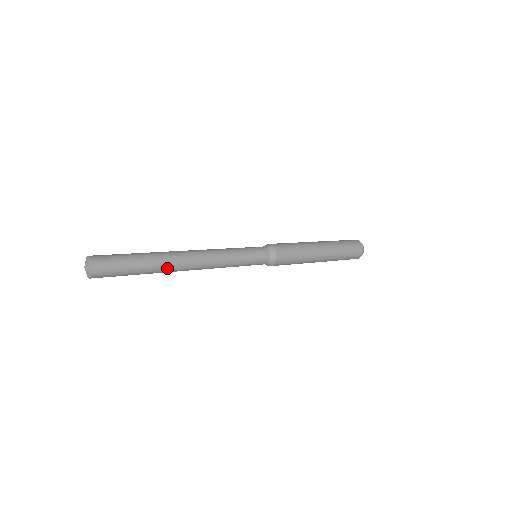
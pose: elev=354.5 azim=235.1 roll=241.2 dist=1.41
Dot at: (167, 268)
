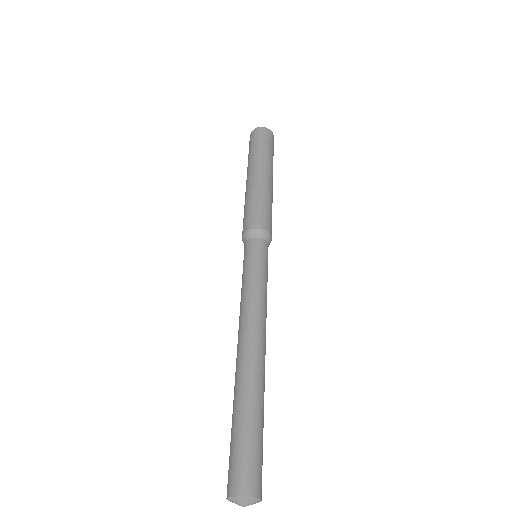
Dot at: occluded
